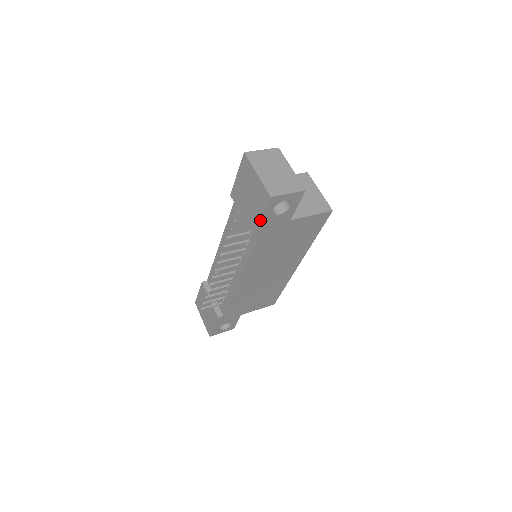
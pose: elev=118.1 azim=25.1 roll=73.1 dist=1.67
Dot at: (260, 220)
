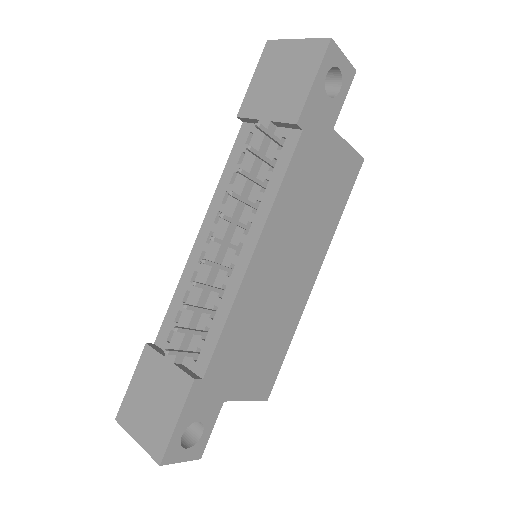
Dot at: (311, 85)
